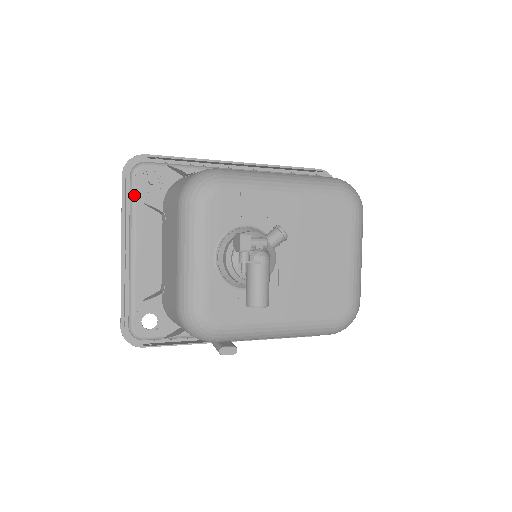
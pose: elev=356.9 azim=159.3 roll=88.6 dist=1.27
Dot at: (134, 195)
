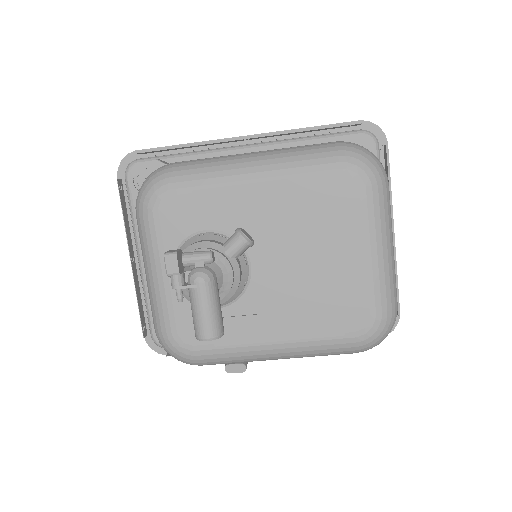
Dot at: (130, 198)
